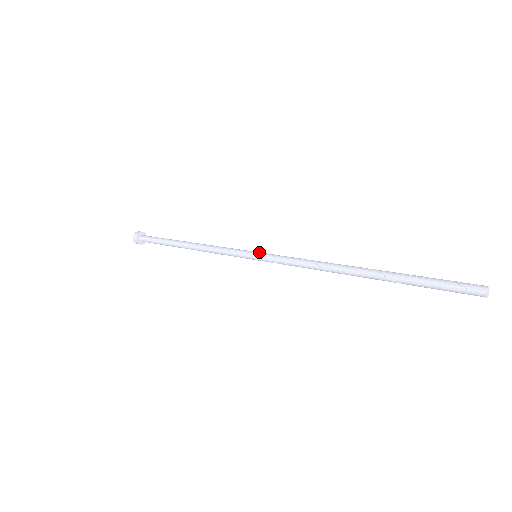
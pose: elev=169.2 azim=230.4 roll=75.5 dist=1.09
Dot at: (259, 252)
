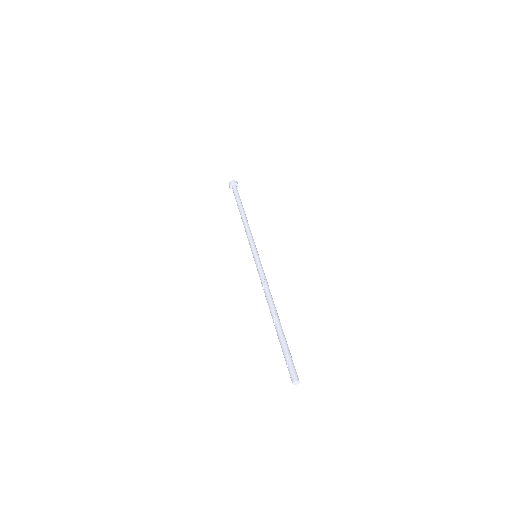
Dot at: (254, 256)
